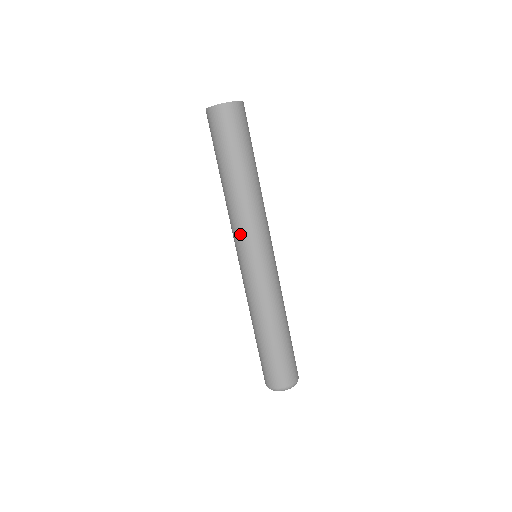
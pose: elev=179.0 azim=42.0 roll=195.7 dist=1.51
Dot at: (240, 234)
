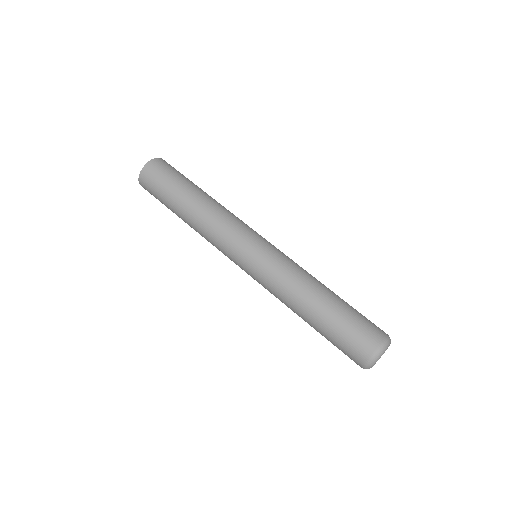
Dot at: (224, 243)
